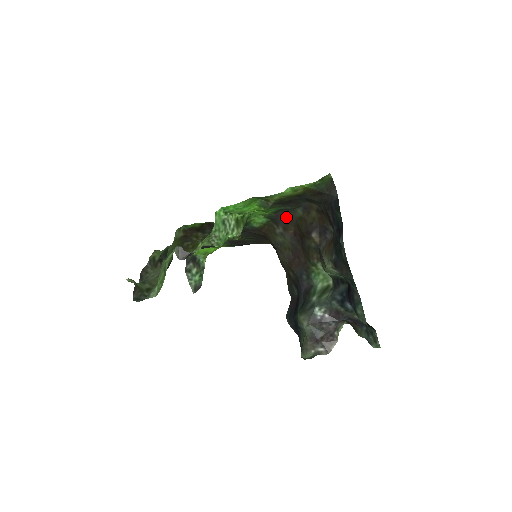
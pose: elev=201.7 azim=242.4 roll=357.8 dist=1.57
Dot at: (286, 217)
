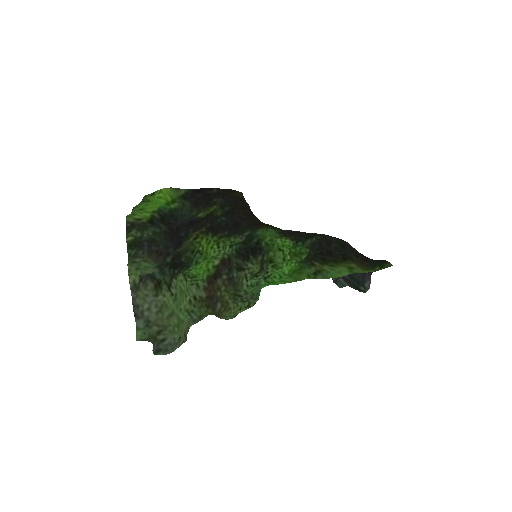
Dot at: (301, 233)
